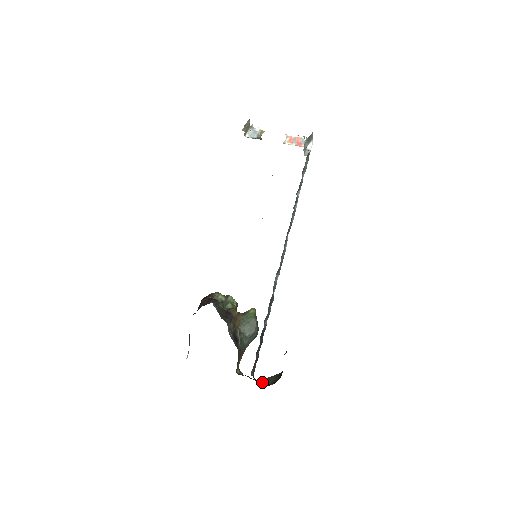
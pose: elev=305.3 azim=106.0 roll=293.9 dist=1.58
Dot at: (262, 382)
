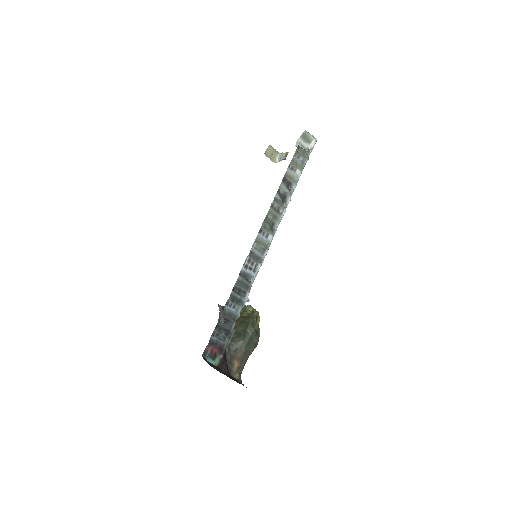
Dot at: occluded
